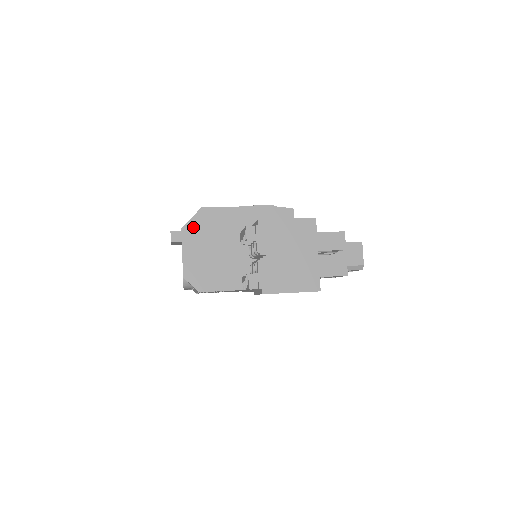
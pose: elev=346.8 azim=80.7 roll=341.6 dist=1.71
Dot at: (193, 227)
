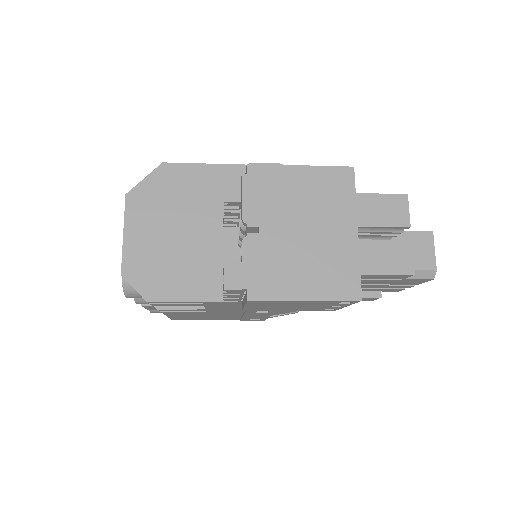
Dot at: (145, 193)
